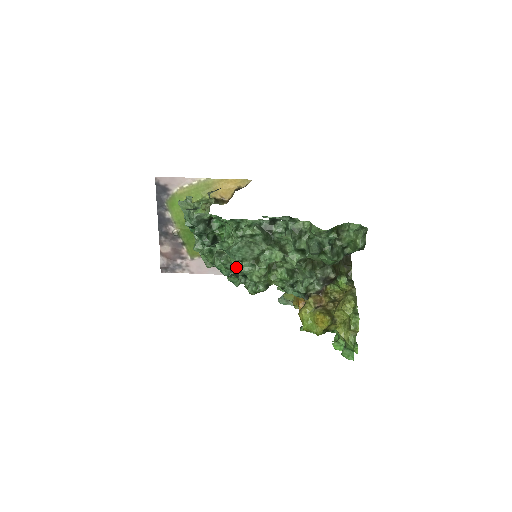
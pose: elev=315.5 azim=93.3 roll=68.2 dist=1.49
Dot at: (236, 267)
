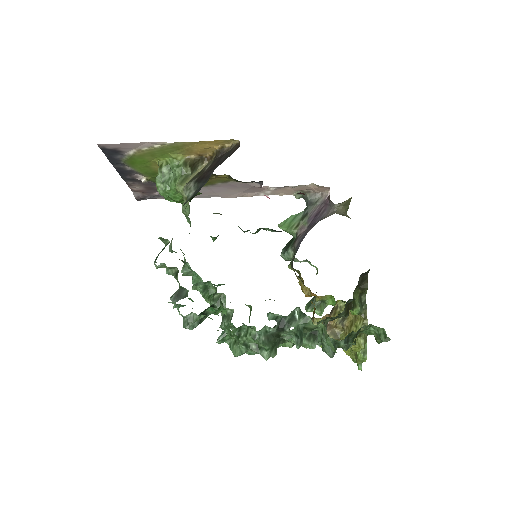
Dot at: occluded
